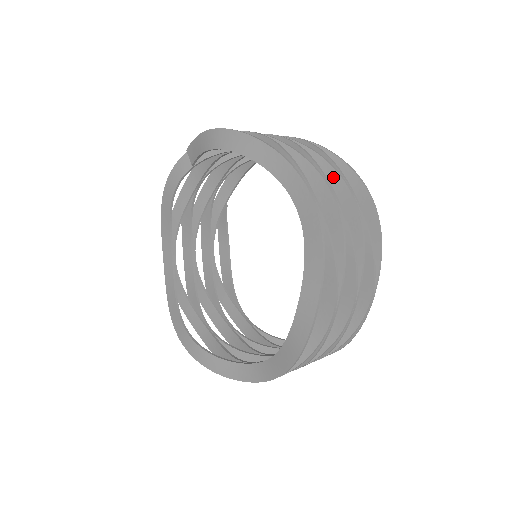
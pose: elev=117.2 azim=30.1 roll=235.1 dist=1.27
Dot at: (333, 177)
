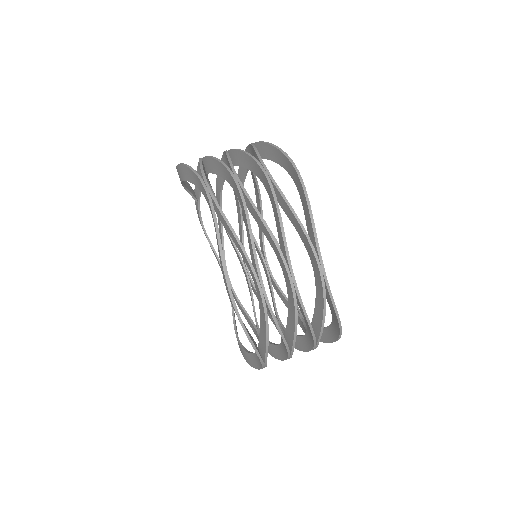
Dot at: (255, 165)
